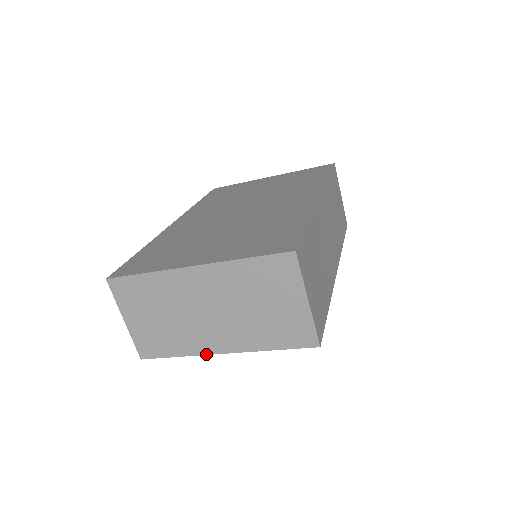
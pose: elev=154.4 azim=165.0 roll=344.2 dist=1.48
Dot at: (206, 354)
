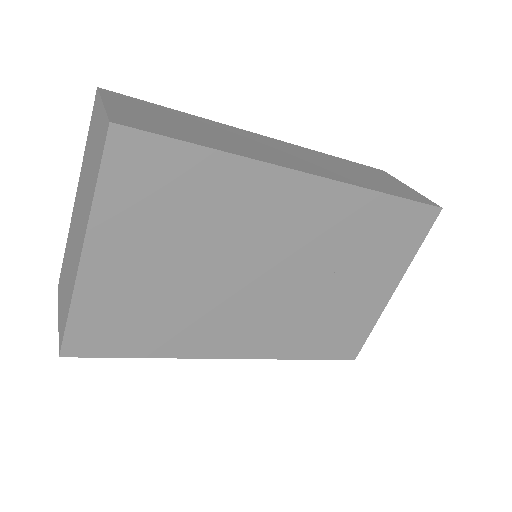
Dot at: (76, 276)
